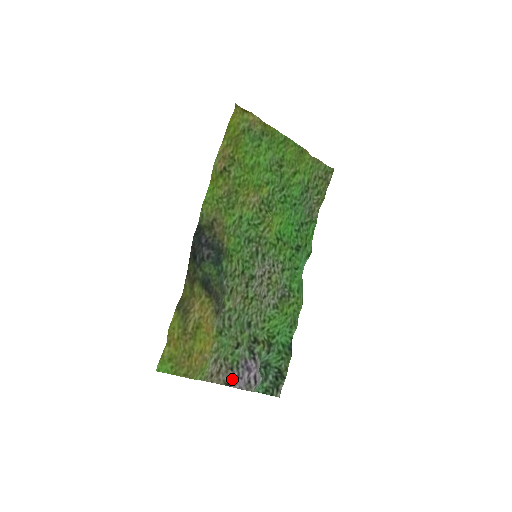
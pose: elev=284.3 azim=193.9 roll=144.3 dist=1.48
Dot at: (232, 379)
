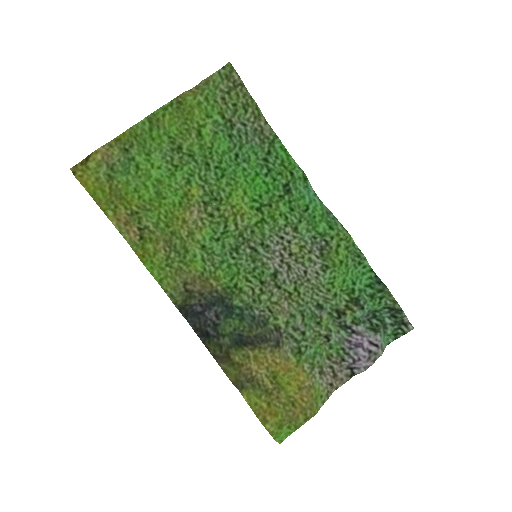
Dot at: (352, 368)
